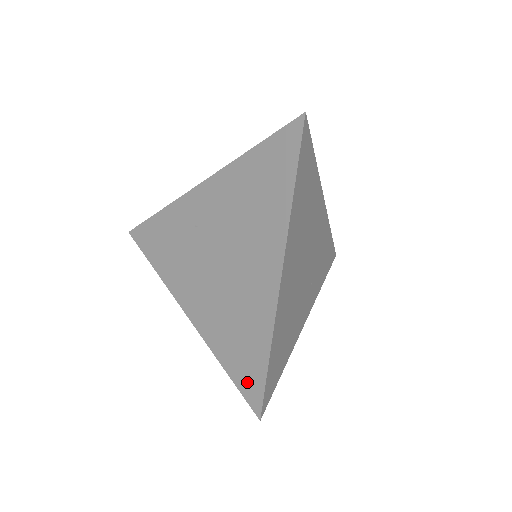
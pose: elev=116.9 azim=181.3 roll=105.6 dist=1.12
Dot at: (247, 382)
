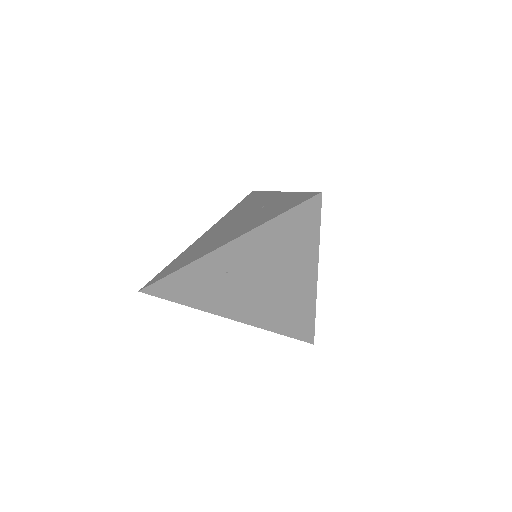
Dot at: (300, 333)
